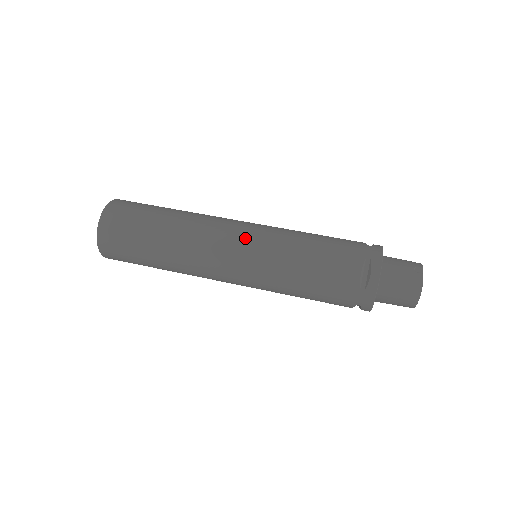
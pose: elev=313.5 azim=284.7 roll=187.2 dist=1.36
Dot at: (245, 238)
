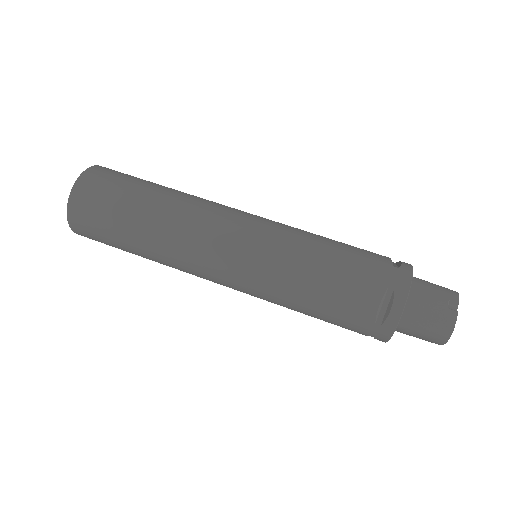
Dot at: (242, 242)
